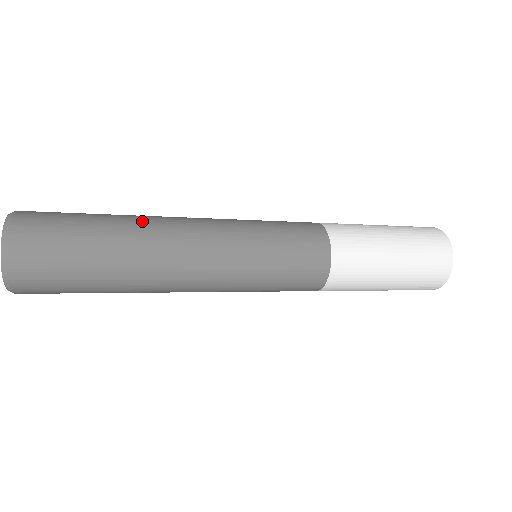
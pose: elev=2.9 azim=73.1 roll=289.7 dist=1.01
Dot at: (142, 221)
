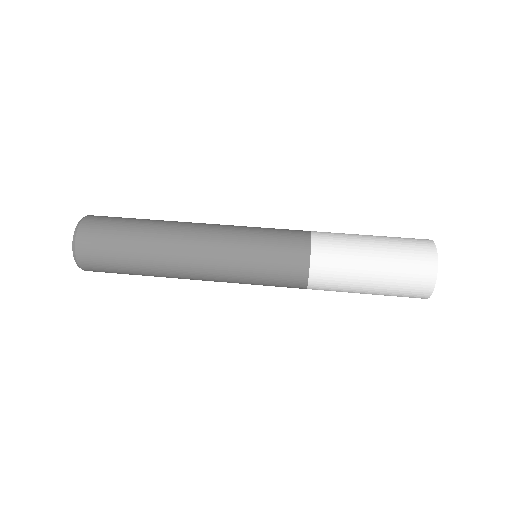
Dot at: (160, 240)
